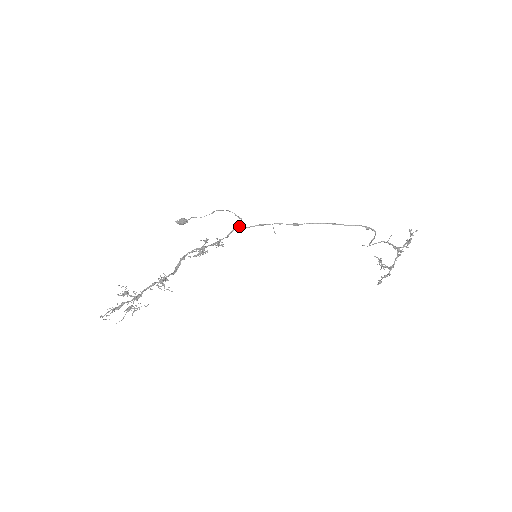
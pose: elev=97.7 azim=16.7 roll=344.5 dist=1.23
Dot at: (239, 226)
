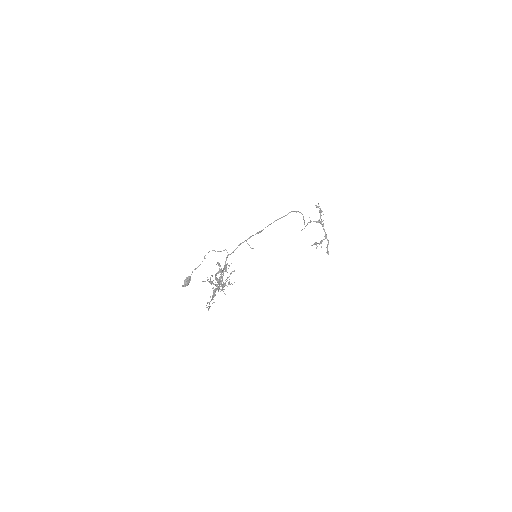
Dot at: (228, 255)
